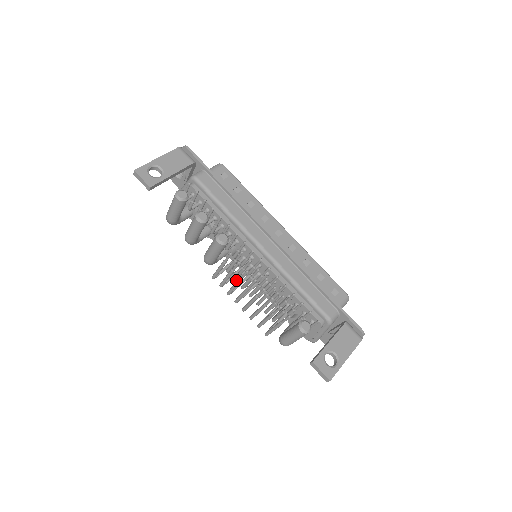
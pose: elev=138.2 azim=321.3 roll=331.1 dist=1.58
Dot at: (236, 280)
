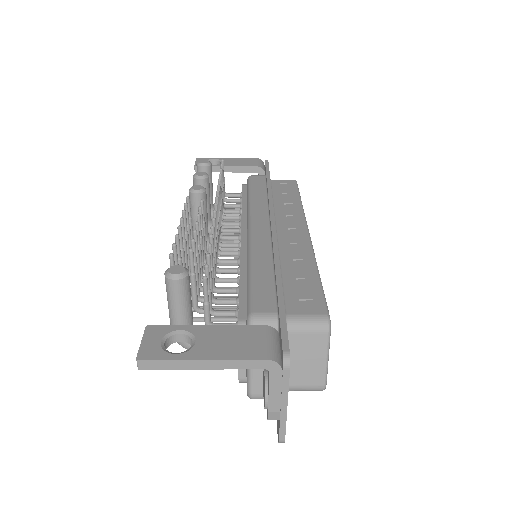
Dot at: occluded
